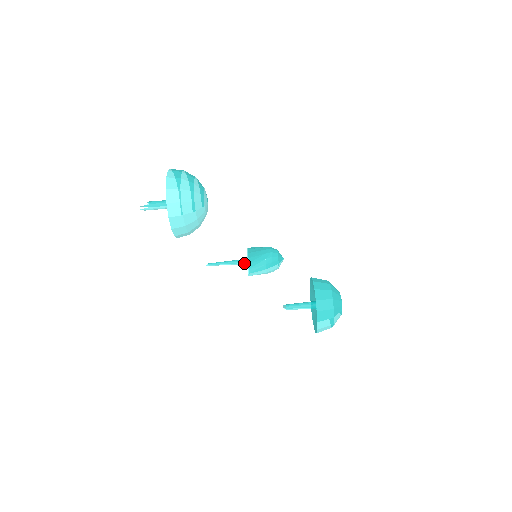
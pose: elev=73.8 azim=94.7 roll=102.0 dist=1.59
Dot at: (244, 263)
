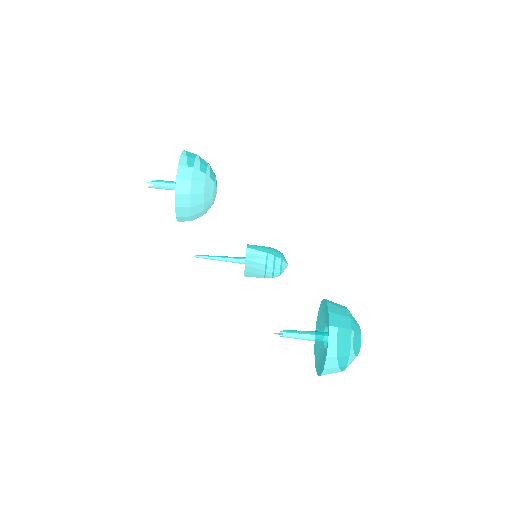
Dot at: (241, 259)
